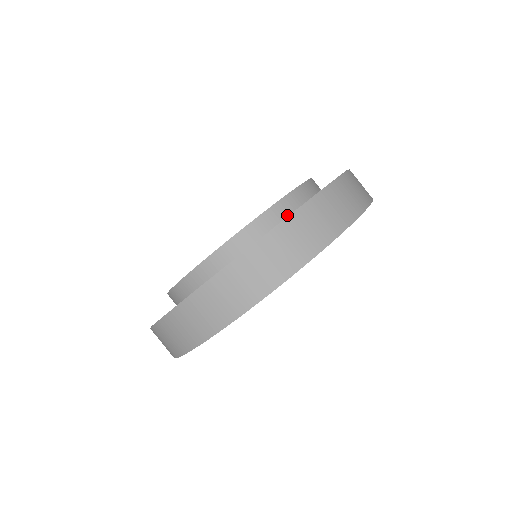
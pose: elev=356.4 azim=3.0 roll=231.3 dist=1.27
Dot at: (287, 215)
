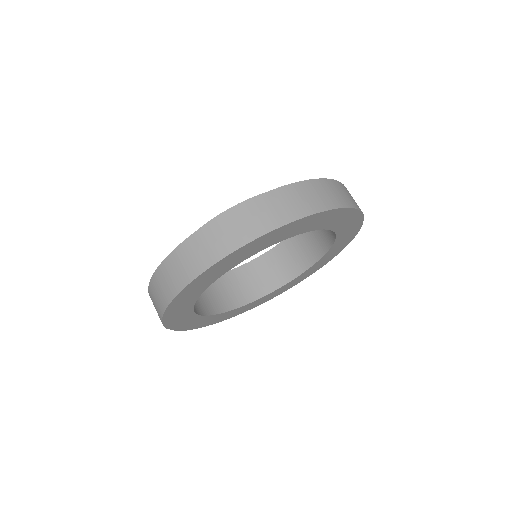
Dot at: occluded
